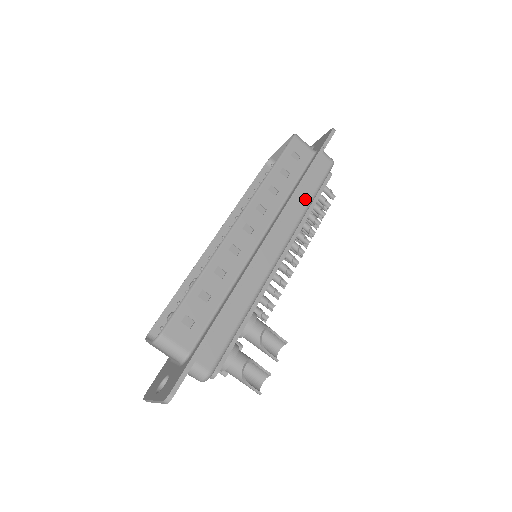
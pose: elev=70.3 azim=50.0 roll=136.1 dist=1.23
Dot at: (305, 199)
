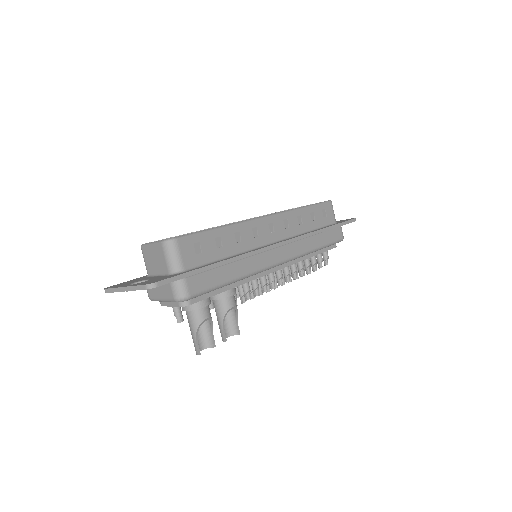
Dot at: (315, 244)
